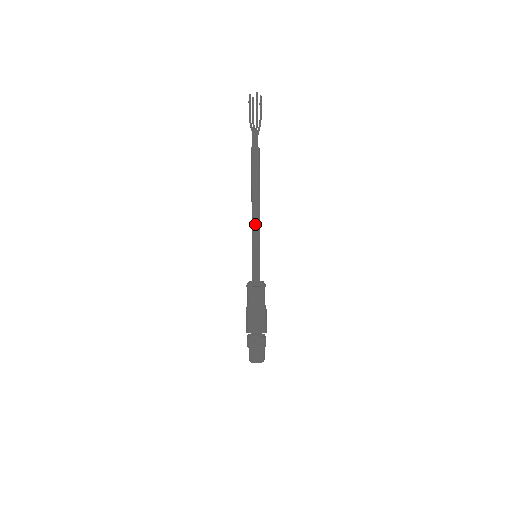
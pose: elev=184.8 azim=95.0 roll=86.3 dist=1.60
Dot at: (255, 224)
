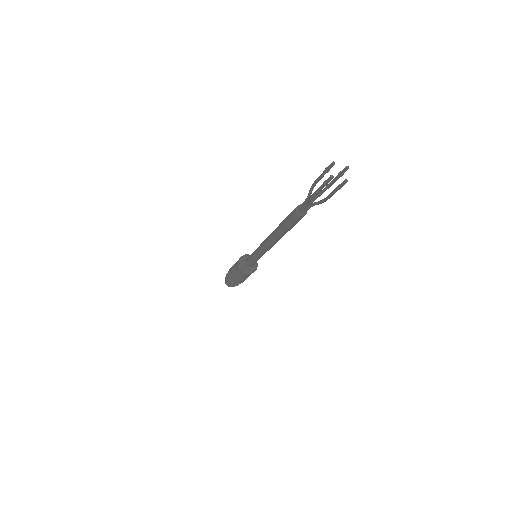
Dot at: occluded
